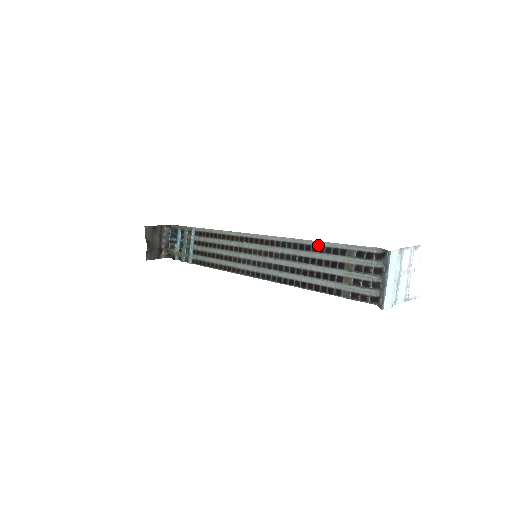
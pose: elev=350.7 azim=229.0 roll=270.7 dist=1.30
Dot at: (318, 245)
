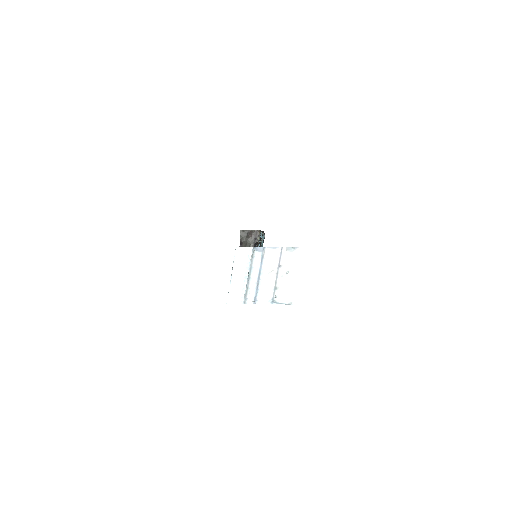
Dot at: occluded
